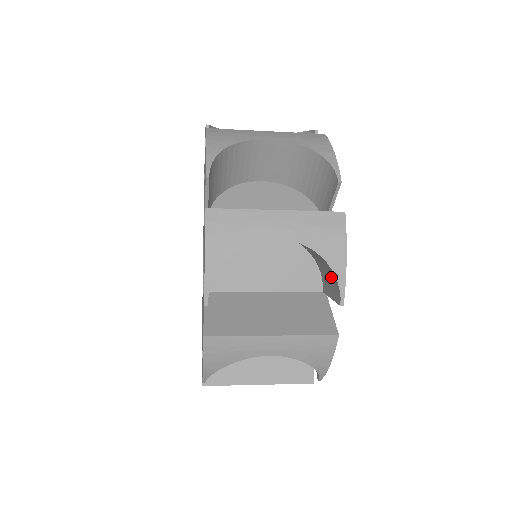
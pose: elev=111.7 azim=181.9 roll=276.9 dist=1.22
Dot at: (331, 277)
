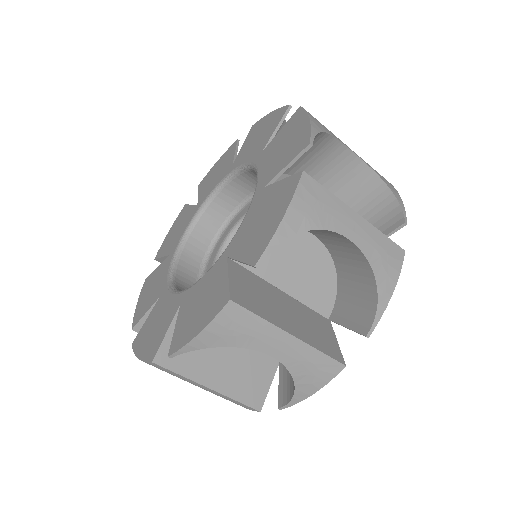
Dot at: (291, 383)
